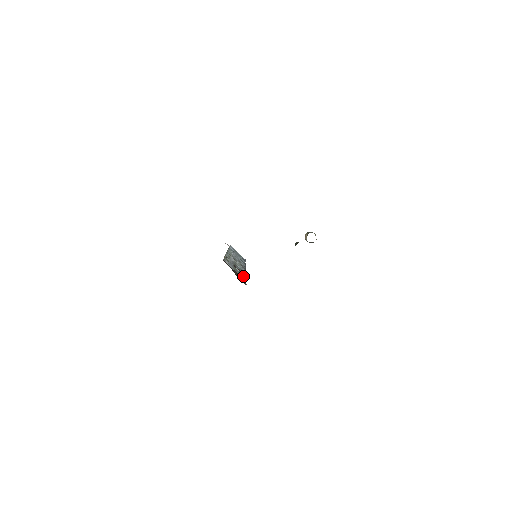
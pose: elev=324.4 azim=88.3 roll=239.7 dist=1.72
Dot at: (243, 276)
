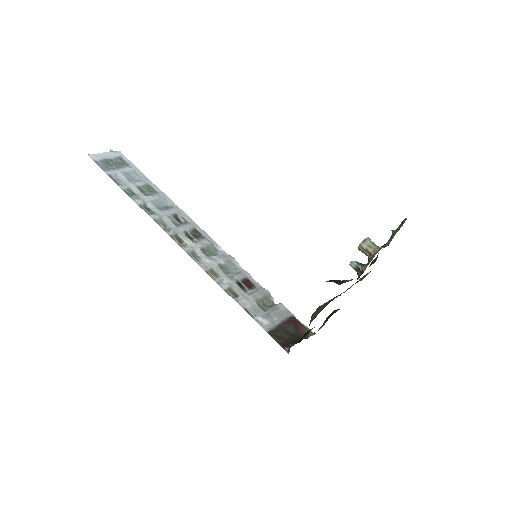
Dot at: (267, 295)
